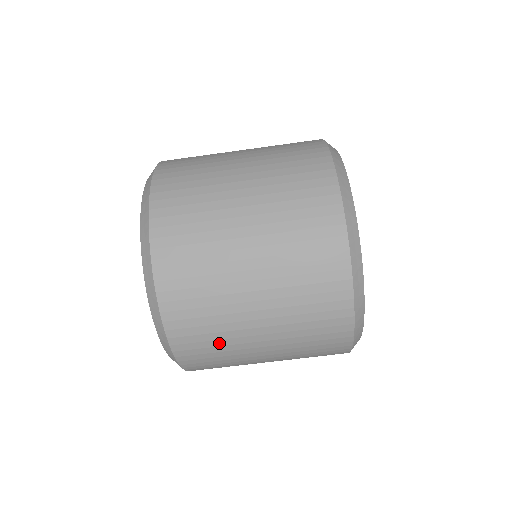
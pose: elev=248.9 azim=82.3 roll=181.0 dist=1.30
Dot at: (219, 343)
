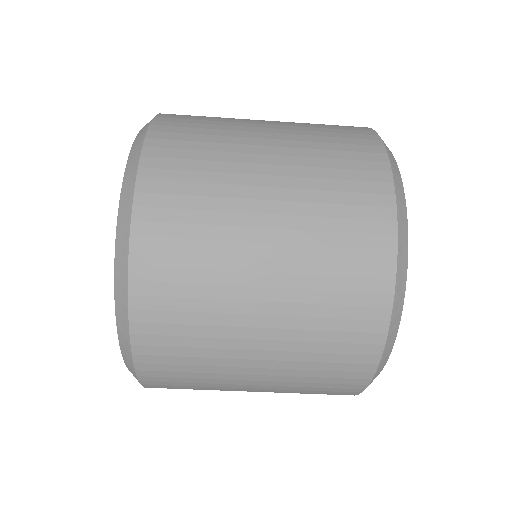
Dot at: (199, 361)
